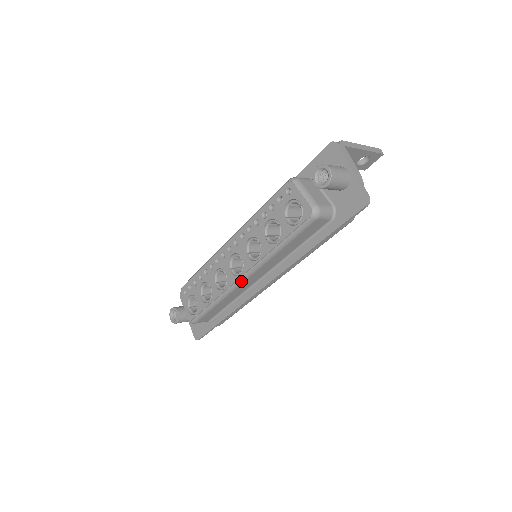
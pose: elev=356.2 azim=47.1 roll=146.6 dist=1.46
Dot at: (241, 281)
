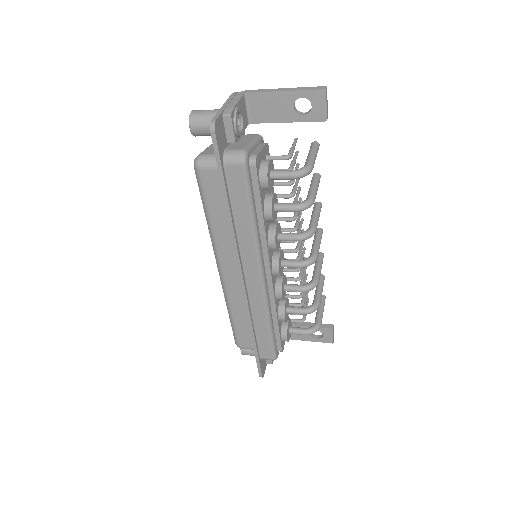
Dot at: (221, 275)
